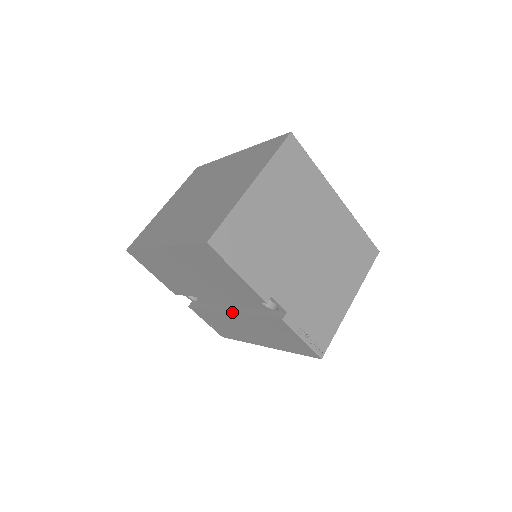
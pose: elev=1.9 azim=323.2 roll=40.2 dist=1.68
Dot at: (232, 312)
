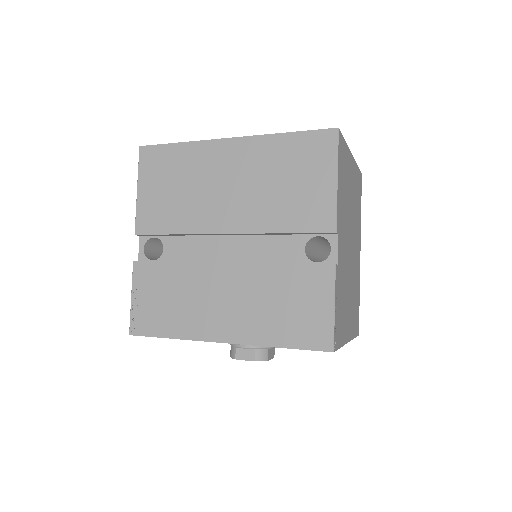
Dot at: occluded
